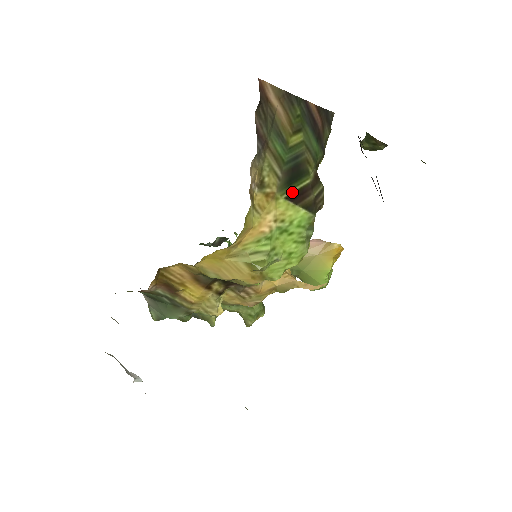
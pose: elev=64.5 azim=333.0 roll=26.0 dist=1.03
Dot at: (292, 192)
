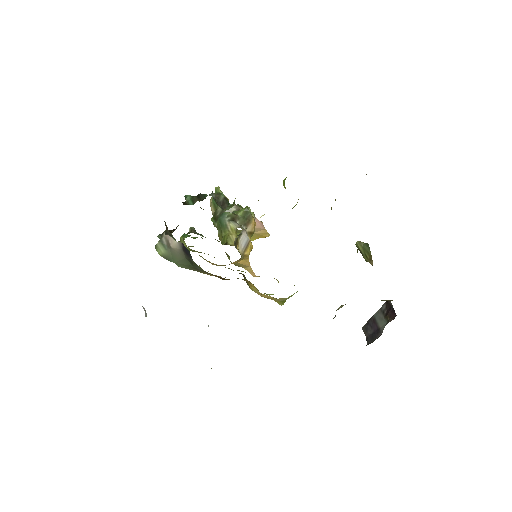
Dot at: occluded
